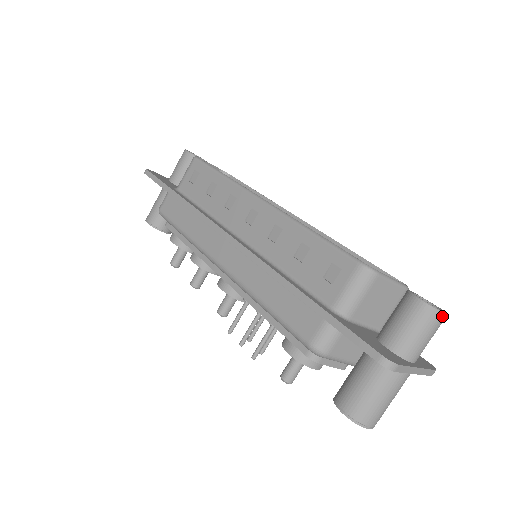
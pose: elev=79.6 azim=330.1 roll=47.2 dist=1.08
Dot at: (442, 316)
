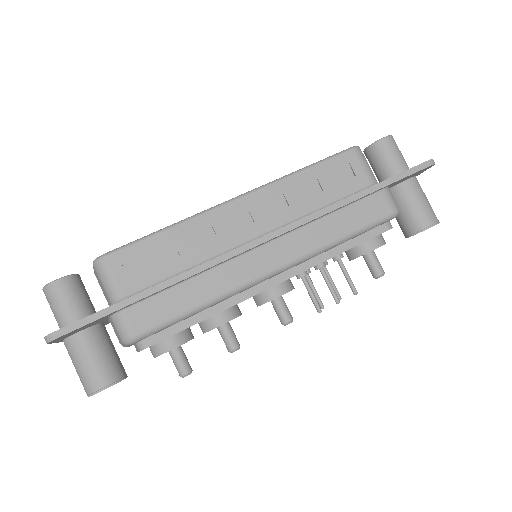
Dot at: occluded
